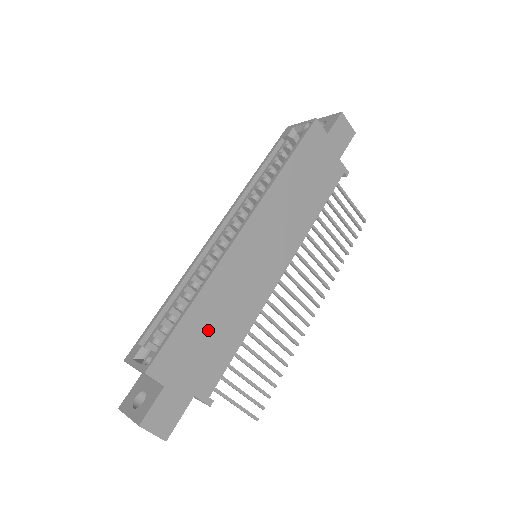
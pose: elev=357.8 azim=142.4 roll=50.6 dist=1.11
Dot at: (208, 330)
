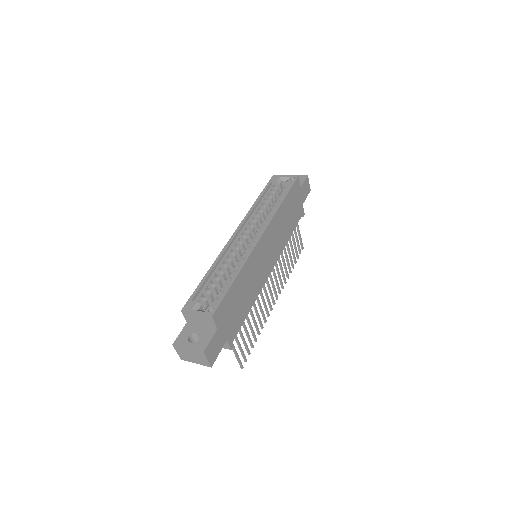
Dot at: (239, 297)
